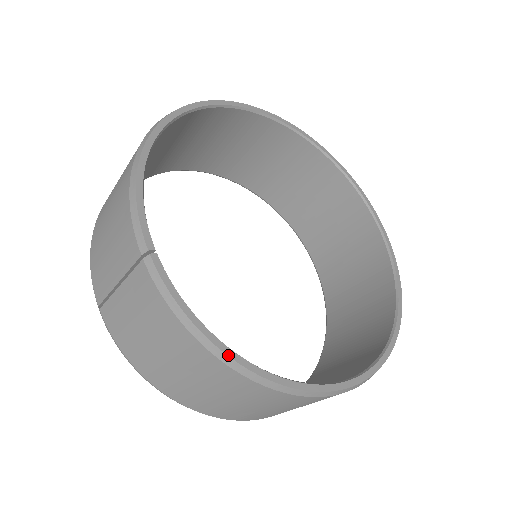
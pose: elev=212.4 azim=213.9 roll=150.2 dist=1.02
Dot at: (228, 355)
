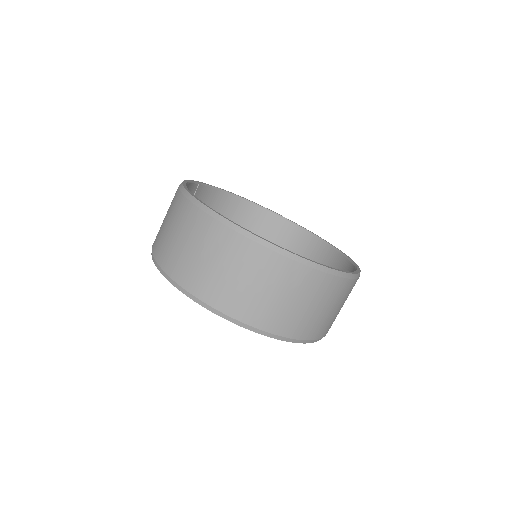
Dot at: (183, 184)
